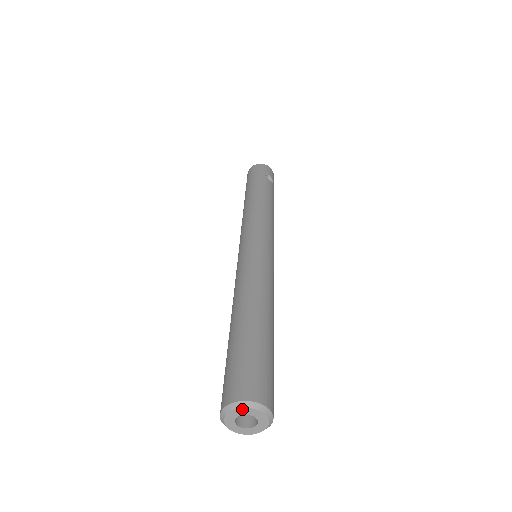
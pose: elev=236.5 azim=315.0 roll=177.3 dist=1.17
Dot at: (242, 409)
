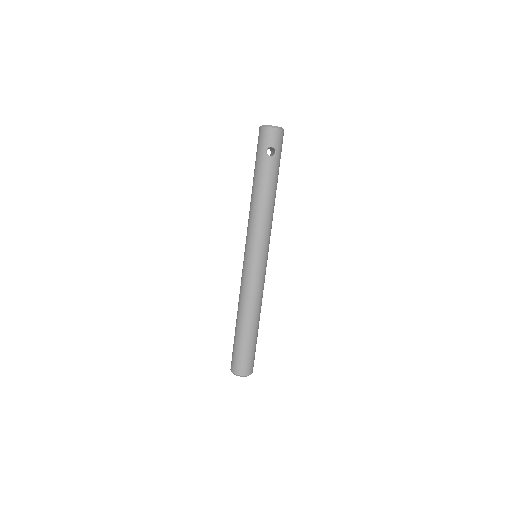
Dot at: (235, 374)
